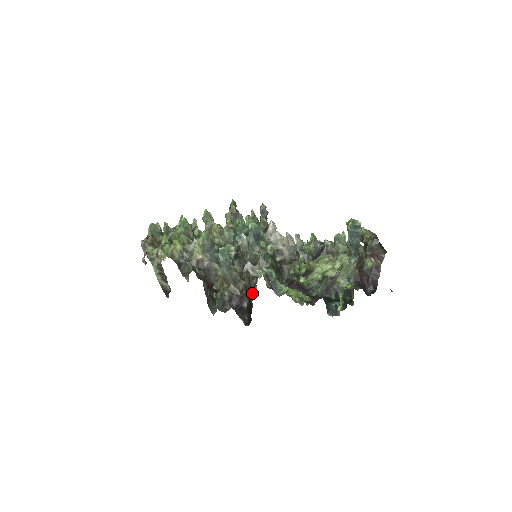
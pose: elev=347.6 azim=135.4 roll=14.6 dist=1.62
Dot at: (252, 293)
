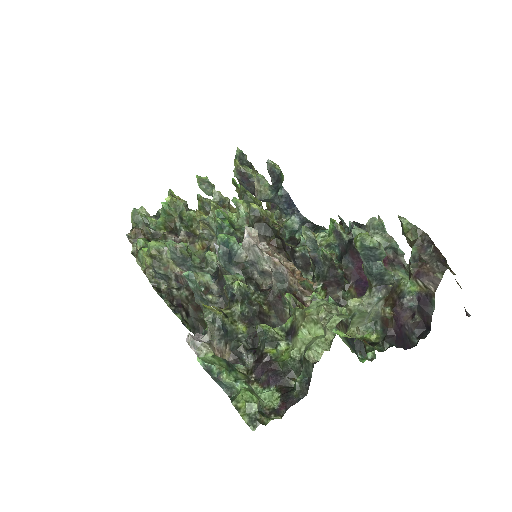
Dot at: occluded
